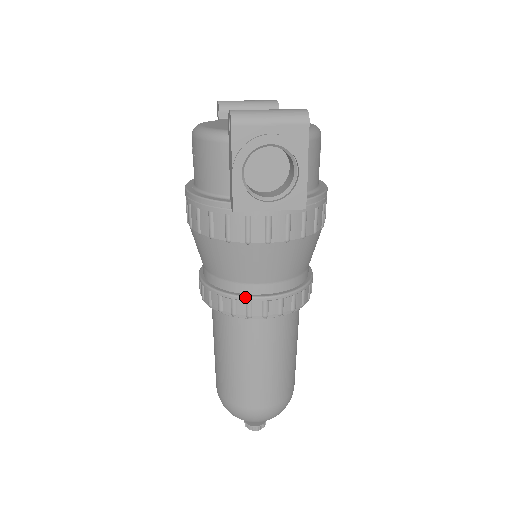
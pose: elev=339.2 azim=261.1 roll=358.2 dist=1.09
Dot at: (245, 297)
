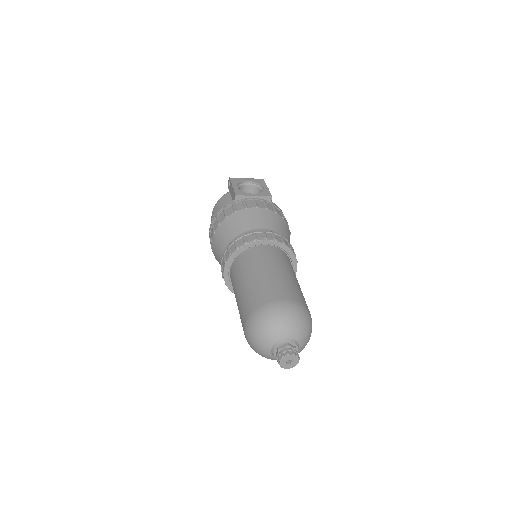
Dot at: (251, 232)
